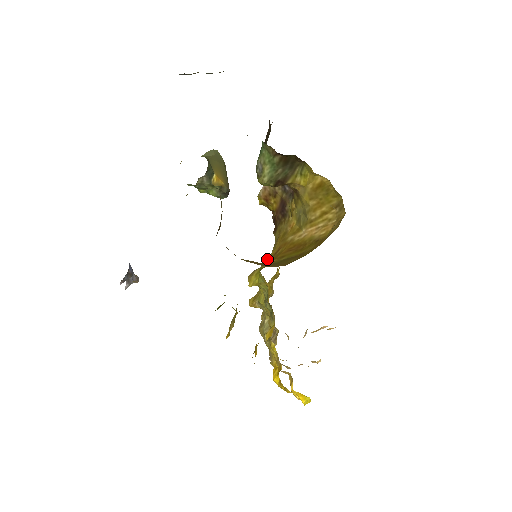
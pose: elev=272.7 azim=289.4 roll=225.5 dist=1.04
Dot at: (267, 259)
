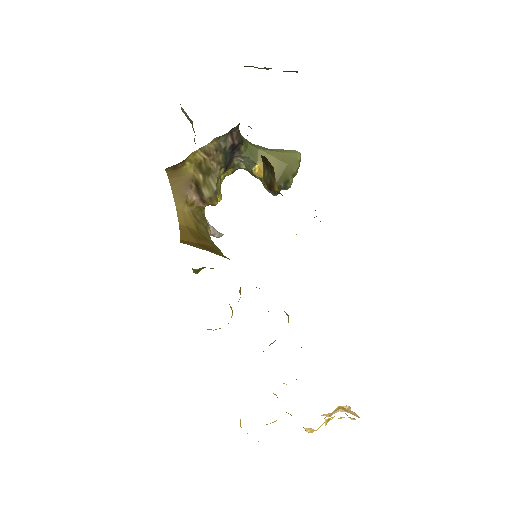
Dot at: occluded
